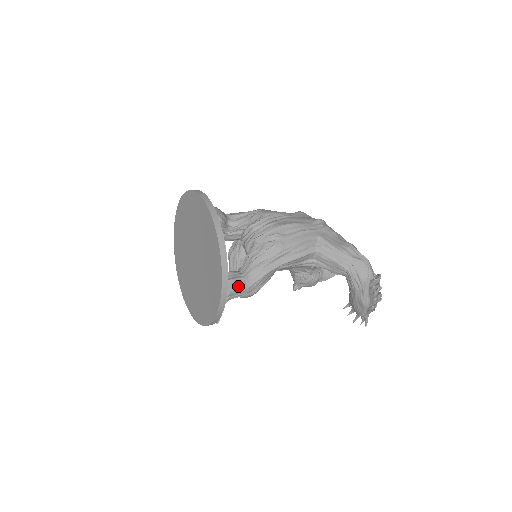
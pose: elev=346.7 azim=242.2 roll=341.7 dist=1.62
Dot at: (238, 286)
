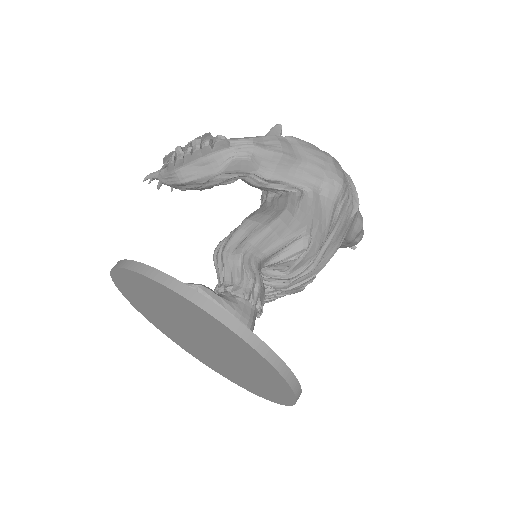
Dot at: occluded
